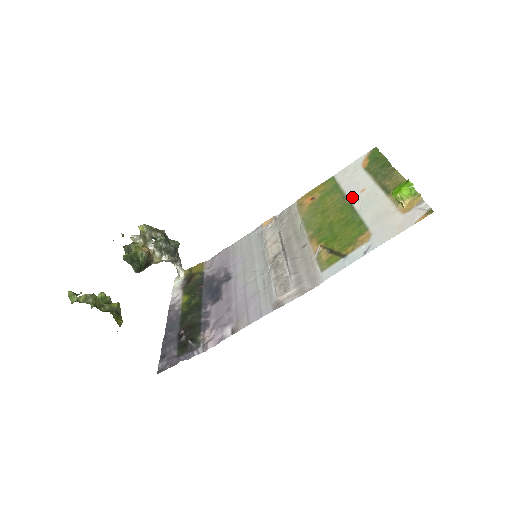
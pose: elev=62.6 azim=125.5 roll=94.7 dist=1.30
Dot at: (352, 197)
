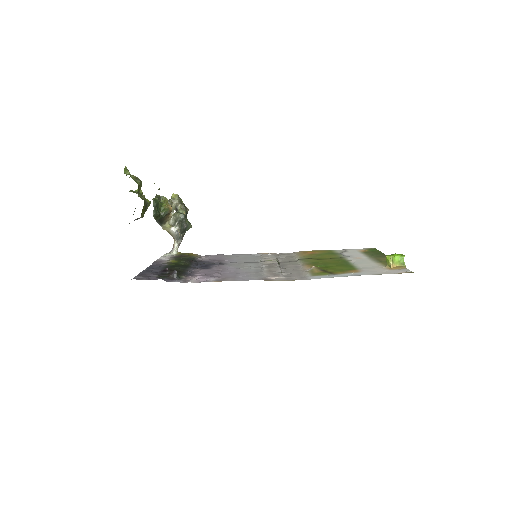
Dot at: (348, 258)
